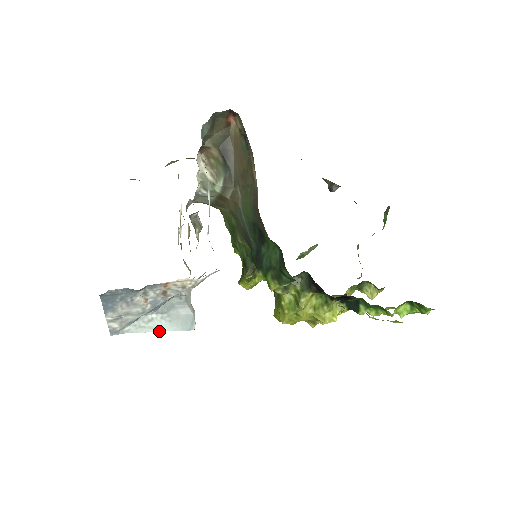
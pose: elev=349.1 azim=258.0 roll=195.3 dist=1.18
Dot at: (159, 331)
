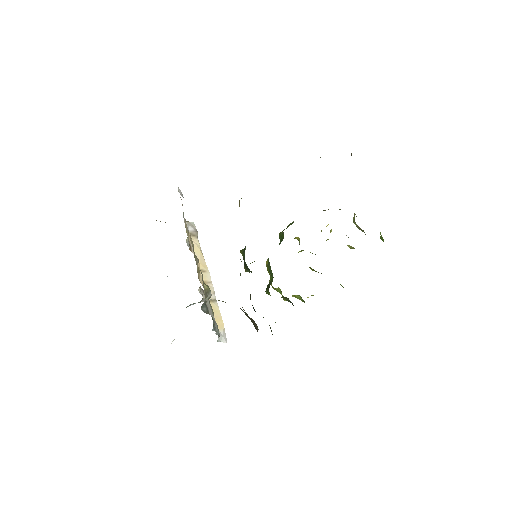
Dot at: occluded
